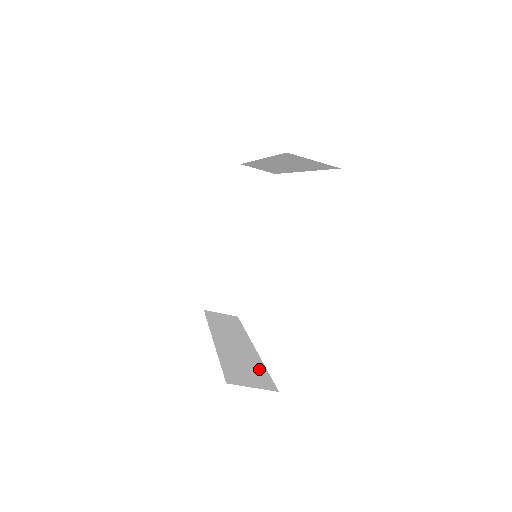
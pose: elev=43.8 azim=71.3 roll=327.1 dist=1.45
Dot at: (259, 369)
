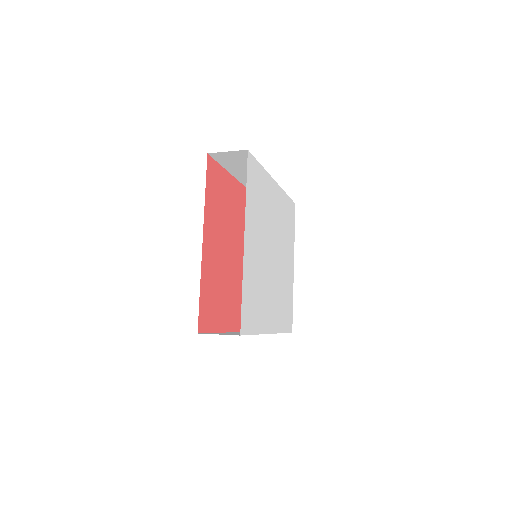
Dot at: occluded
